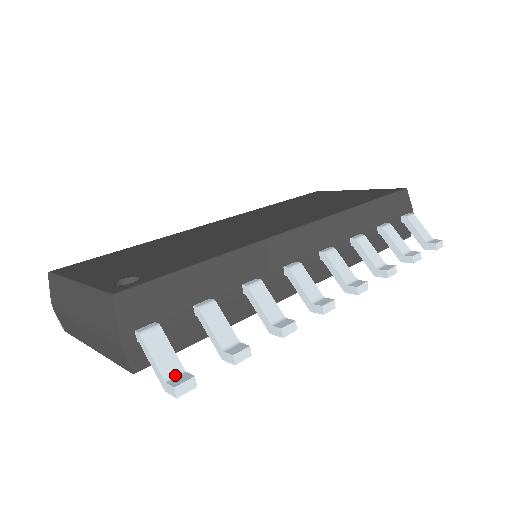
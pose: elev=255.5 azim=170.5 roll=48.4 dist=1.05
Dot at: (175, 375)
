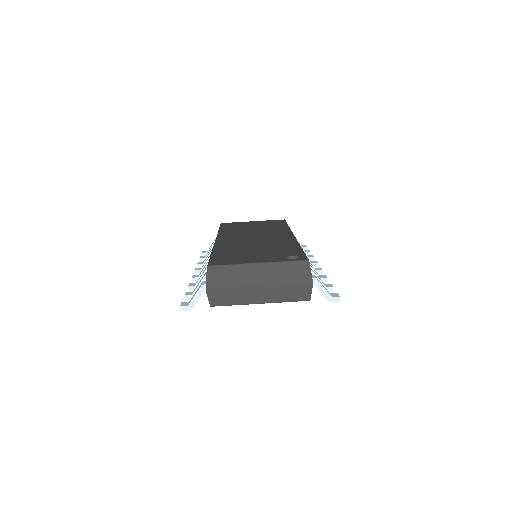
Dot at: (331, 295)
